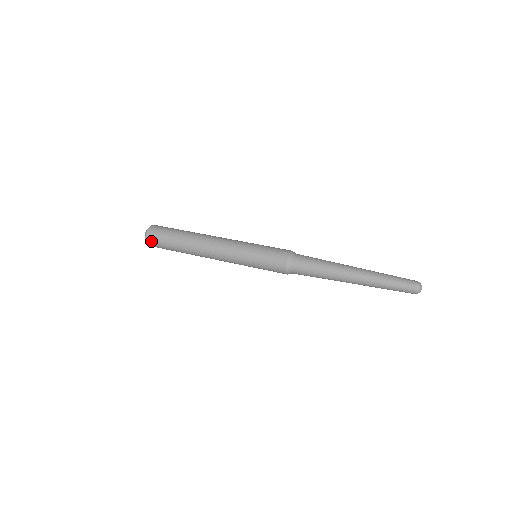
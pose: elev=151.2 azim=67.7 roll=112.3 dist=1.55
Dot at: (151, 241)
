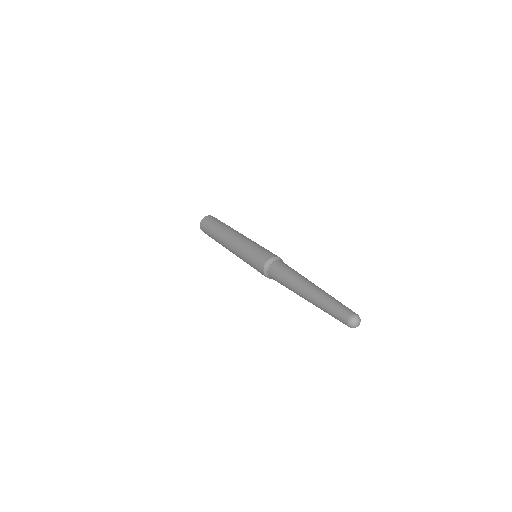
Dot at: (202, 224)
